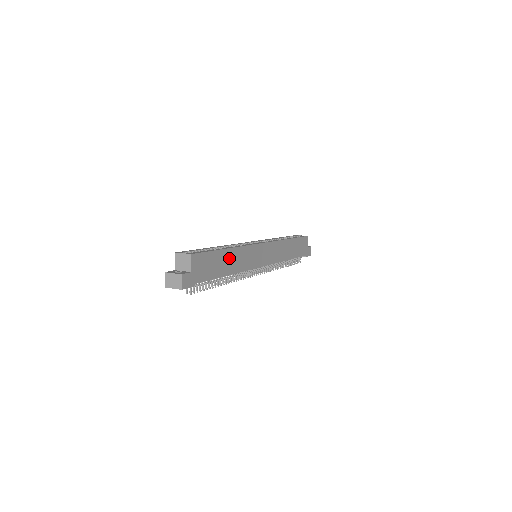
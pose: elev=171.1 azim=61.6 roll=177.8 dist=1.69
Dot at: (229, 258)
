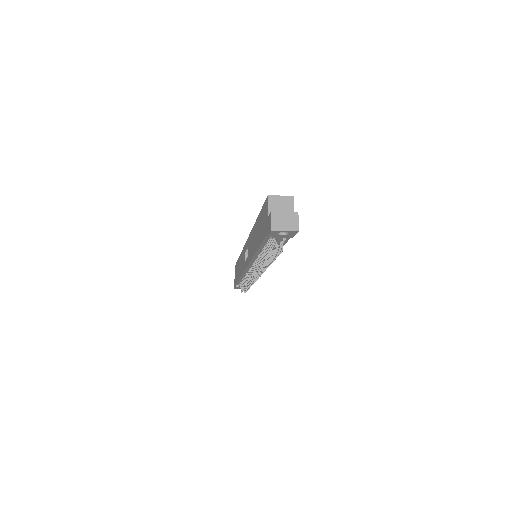
Dot at: occluded
